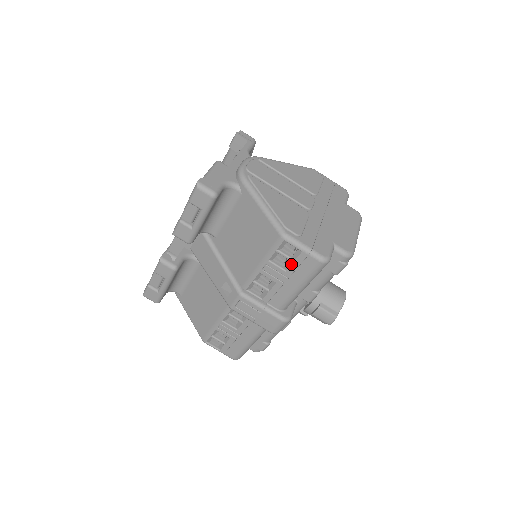
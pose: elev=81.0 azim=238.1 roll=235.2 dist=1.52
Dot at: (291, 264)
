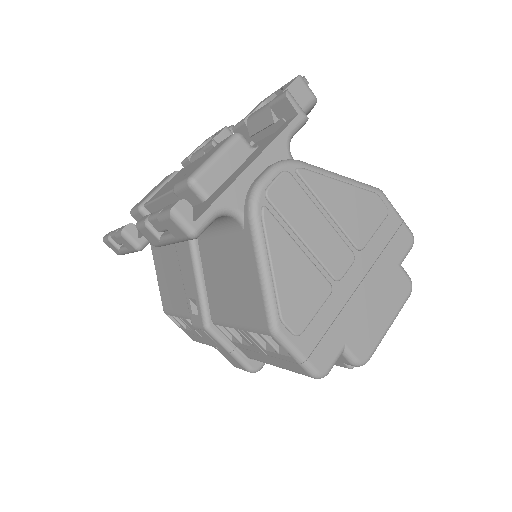
Dot at: (274, 352)
